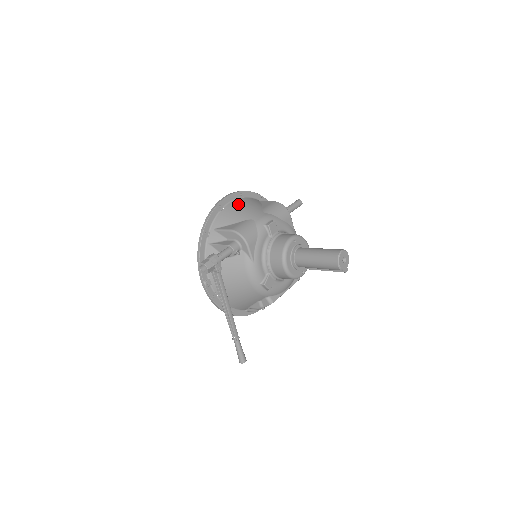
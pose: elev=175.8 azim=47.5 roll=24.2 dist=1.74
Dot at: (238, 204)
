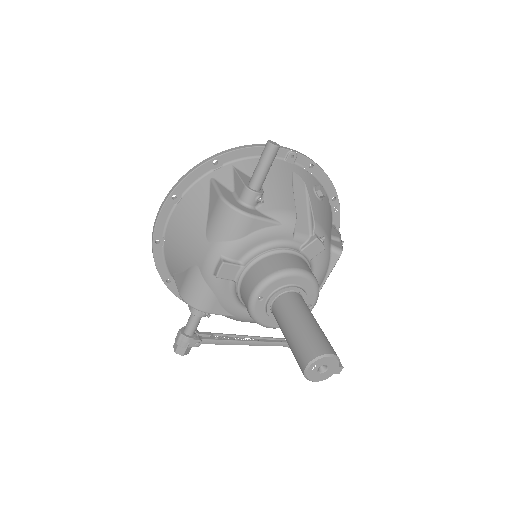
Dot at: (175, 227)
